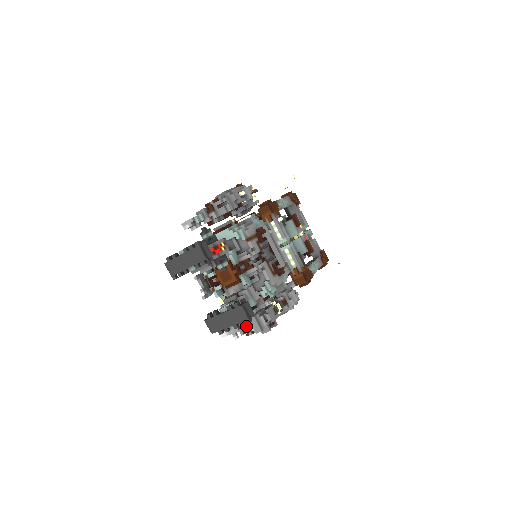
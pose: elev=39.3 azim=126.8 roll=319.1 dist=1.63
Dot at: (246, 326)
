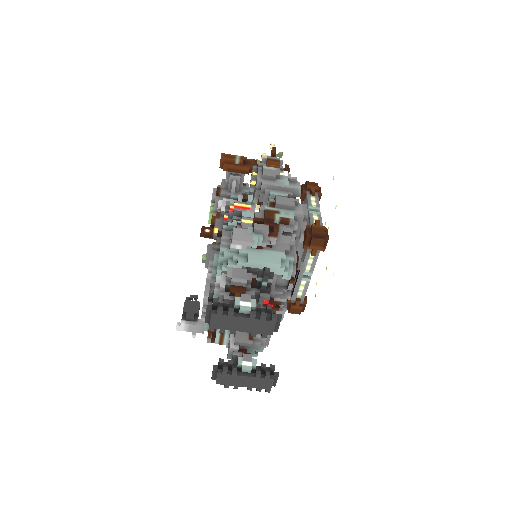
Dot at: (220, 339)
